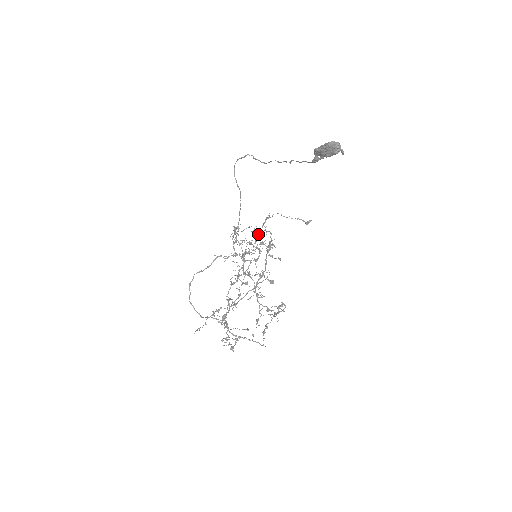
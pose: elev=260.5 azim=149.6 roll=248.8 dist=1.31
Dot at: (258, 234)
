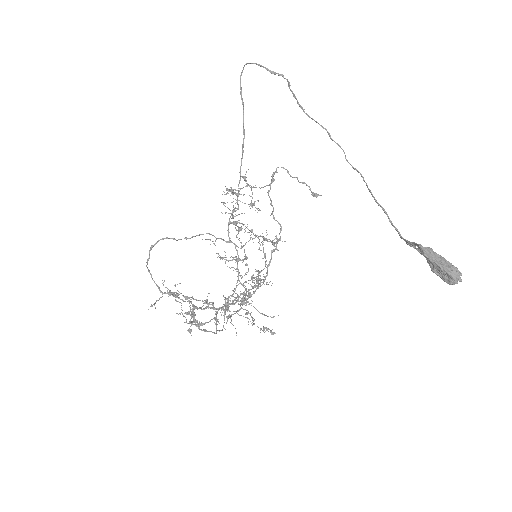
Dot at: (252, 192)
